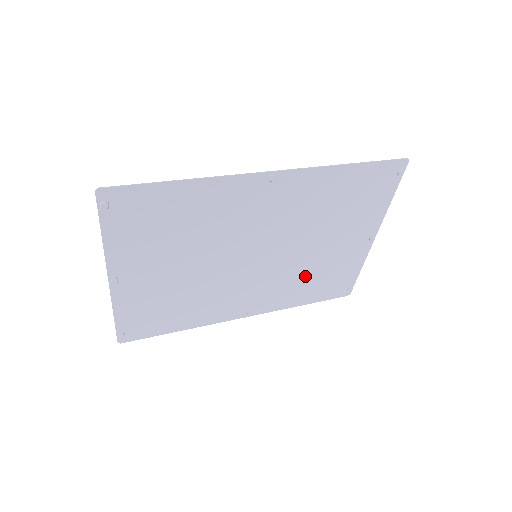
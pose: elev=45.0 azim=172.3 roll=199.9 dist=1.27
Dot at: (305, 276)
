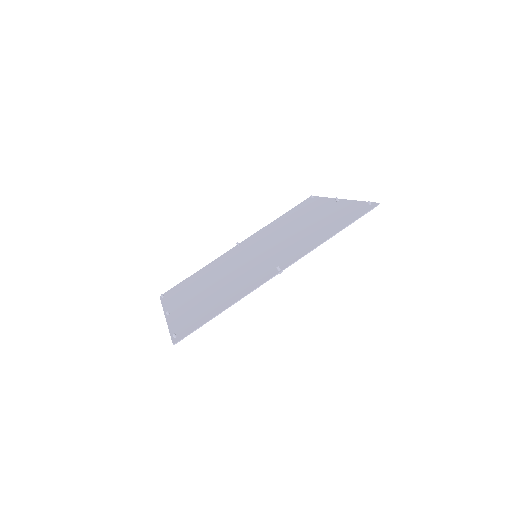
Dot at: (284, 225)
